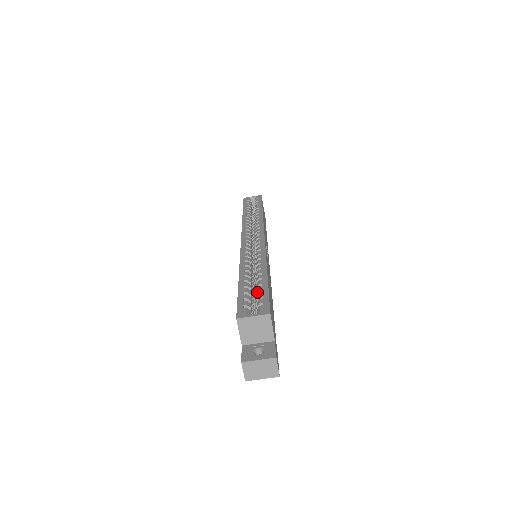
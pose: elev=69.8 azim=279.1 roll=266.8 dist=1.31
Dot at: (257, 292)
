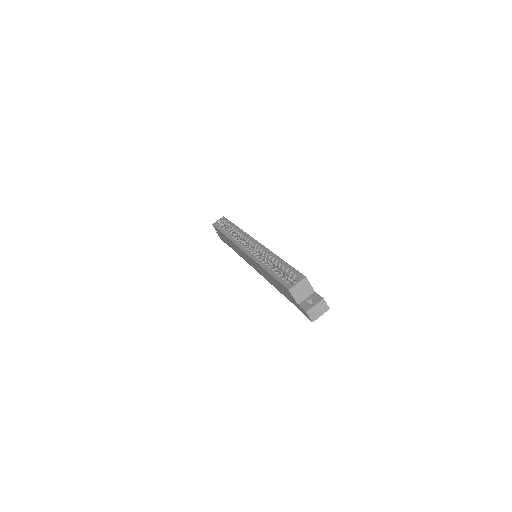
Dot at: (285, 271)
